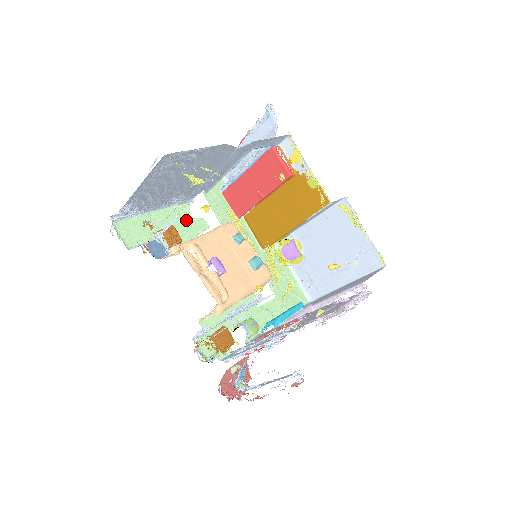
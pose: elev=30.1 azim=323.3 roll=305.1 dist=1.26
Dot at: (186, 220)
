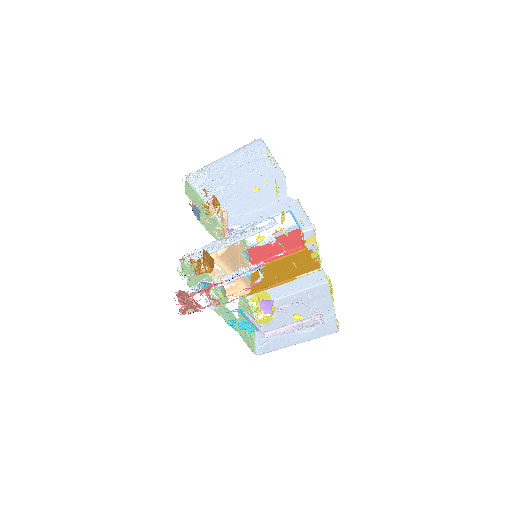
Dot at: occluded
